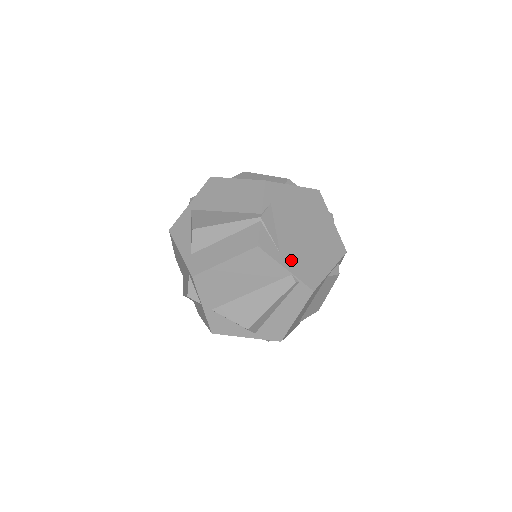
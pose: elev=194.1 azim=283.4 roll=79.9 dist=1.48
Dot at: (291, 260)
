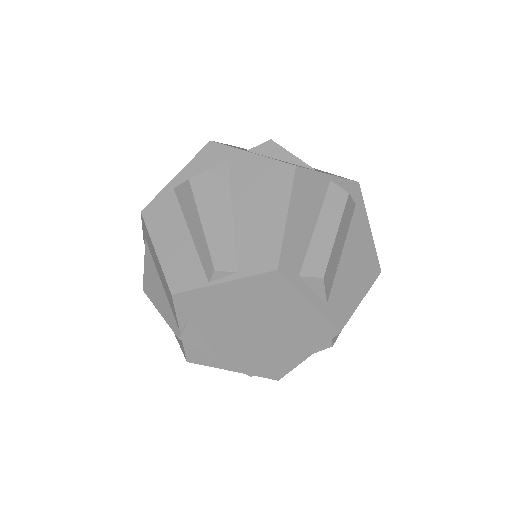
Dot at: (238, 363)
